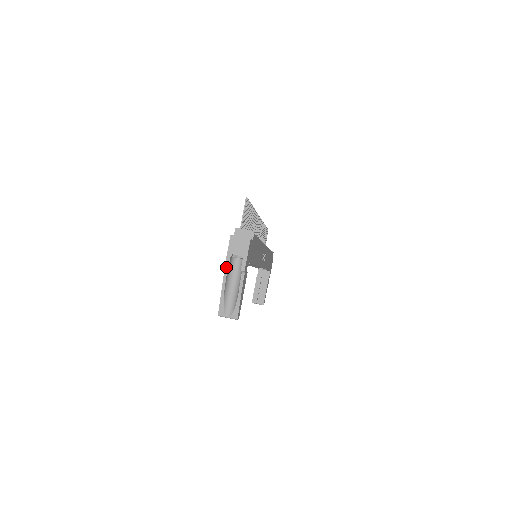
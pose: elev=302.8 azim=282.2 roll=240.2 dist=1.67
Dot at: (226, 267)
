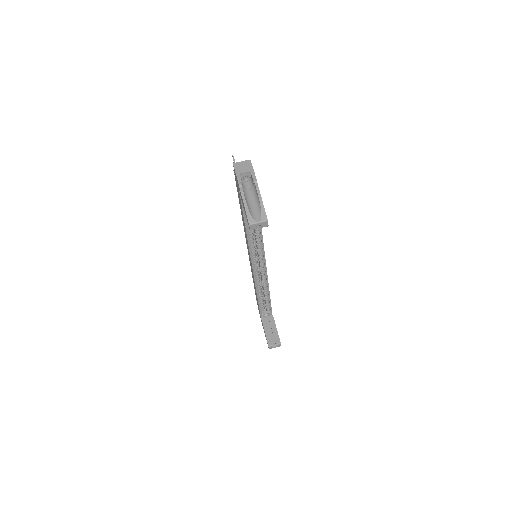
Dot at: (240, 182)
